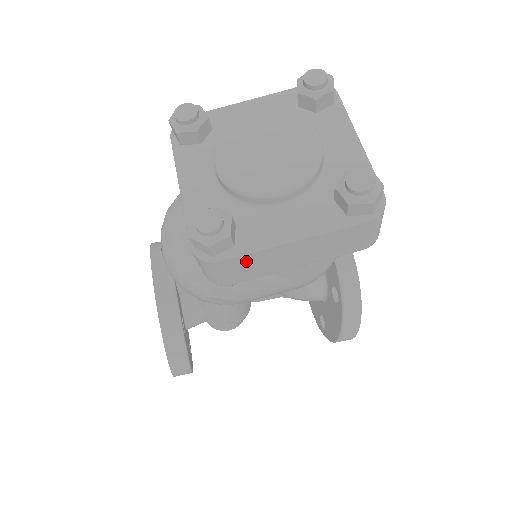
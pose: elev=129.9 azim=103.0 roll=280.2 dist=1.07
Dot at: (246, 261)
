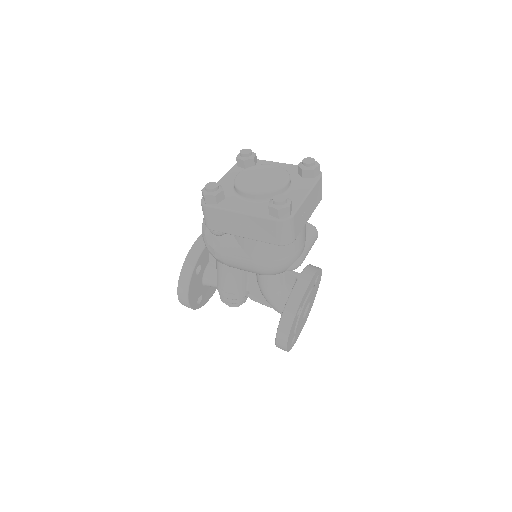
Dot at: (218, 215)
